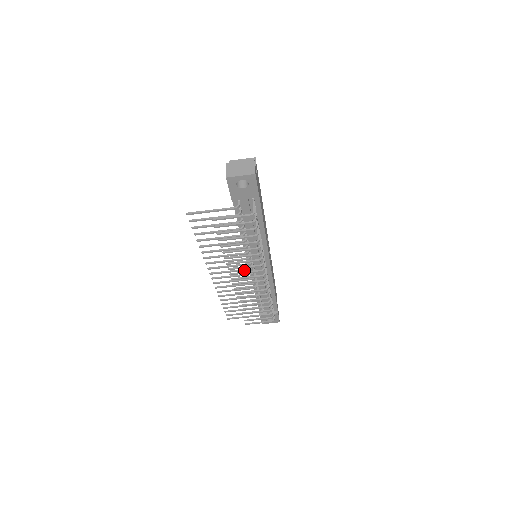
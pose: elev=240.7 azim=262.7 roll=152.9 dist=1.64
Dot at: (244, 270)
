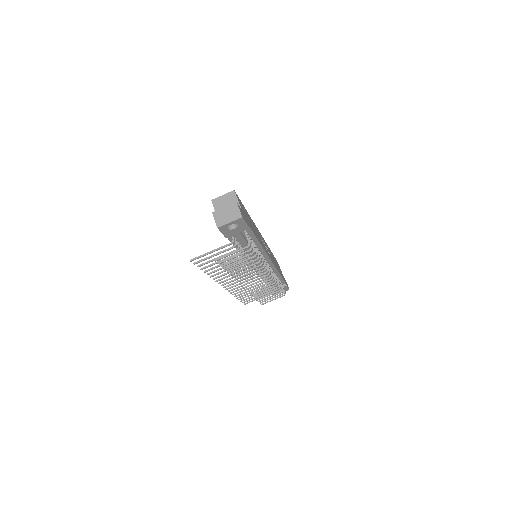
Dot at: (250, 274)
